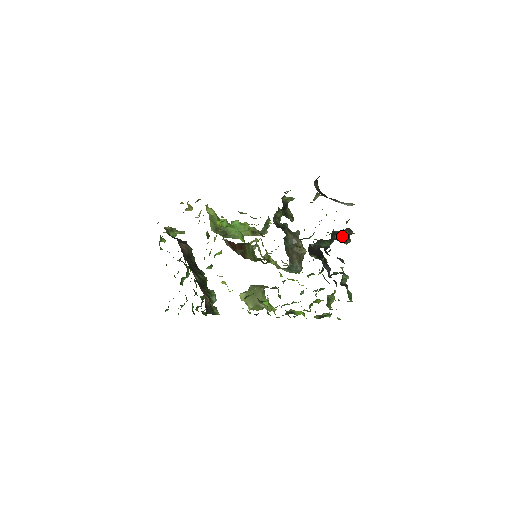
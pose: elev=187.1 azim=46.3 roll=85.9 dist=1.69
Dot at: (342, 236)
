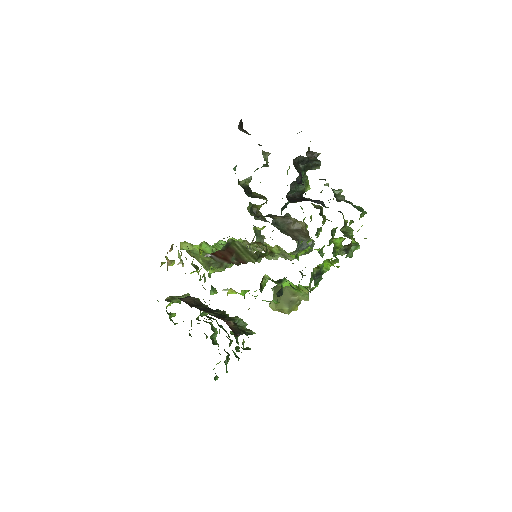
Dot at: (307, 161)
